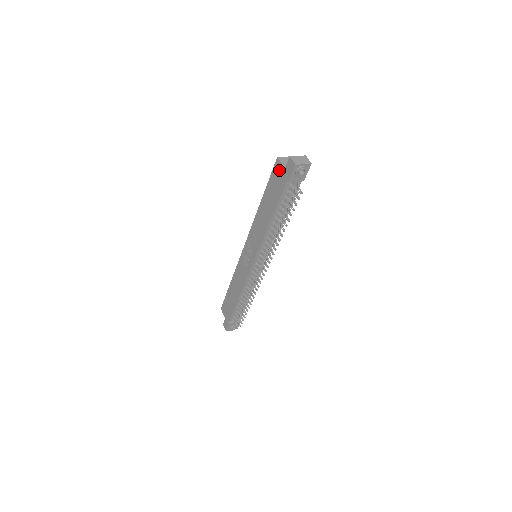
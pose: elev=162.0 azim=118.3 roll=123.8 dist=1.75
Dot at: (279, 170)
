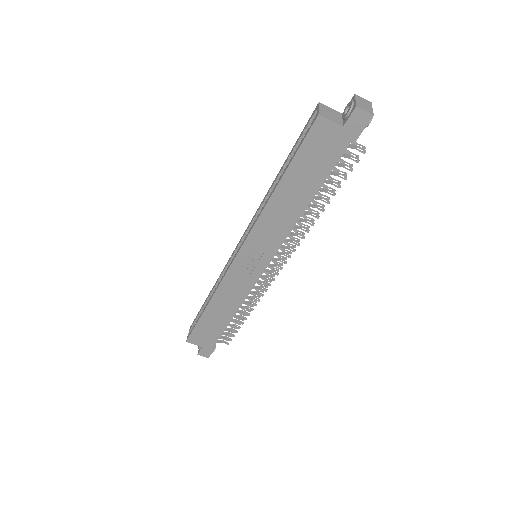
Dot at: (327, 132)
